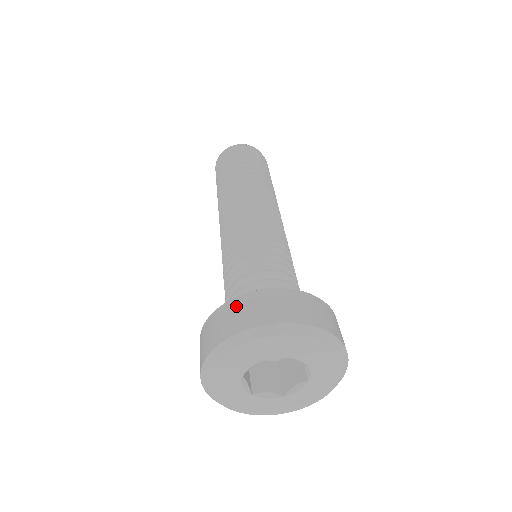
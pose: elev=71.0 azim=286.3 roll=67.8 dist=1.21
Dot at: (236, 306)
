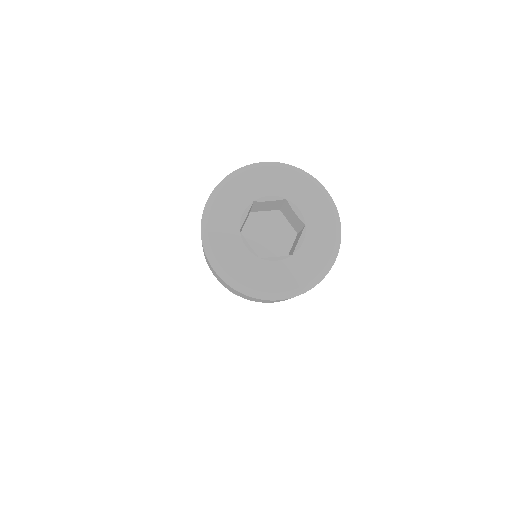
Dot at: occluded
